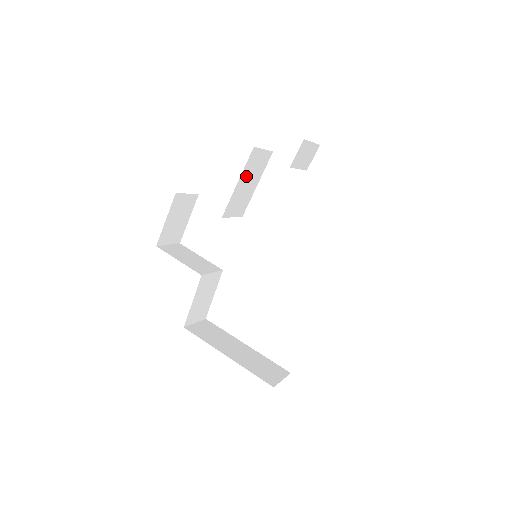
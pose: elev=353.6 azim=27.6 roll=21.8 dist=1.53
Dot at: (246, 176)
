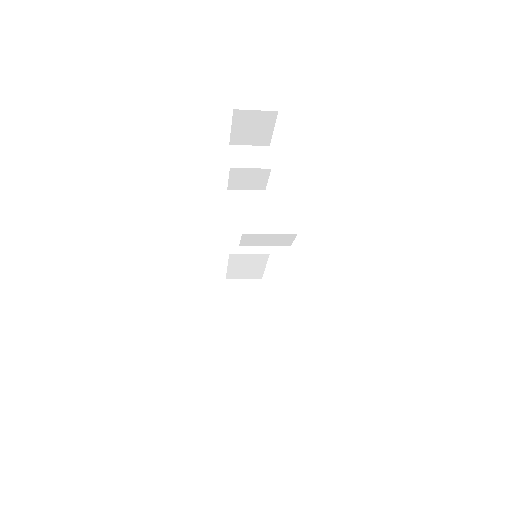
Dot at: (239, 214)
